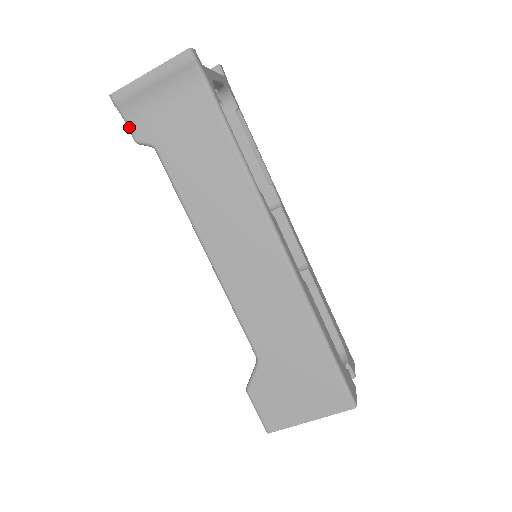
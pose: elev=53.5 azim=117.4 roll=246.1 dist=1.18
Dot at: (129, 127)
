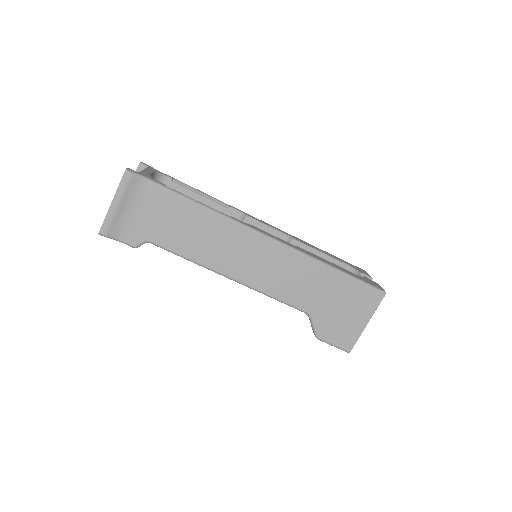
Dot at: (124, 242)
